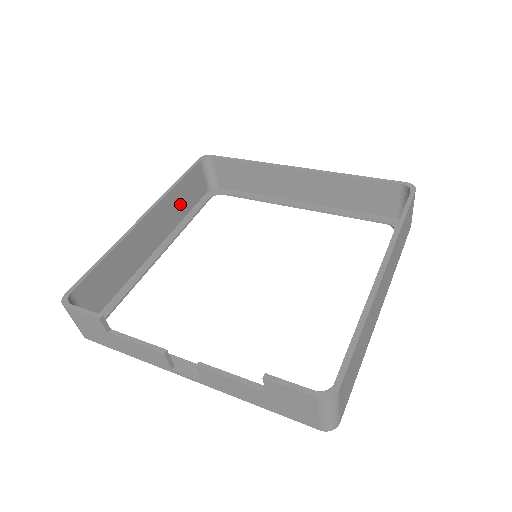
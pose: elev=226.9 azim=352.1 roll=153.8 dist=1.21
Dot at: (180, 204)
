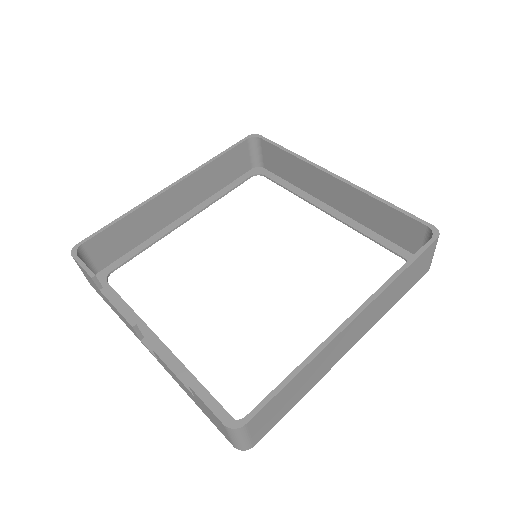
Dot at: (215, 178)
